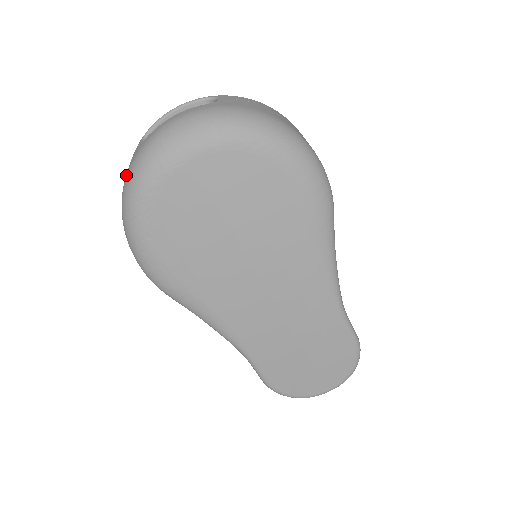
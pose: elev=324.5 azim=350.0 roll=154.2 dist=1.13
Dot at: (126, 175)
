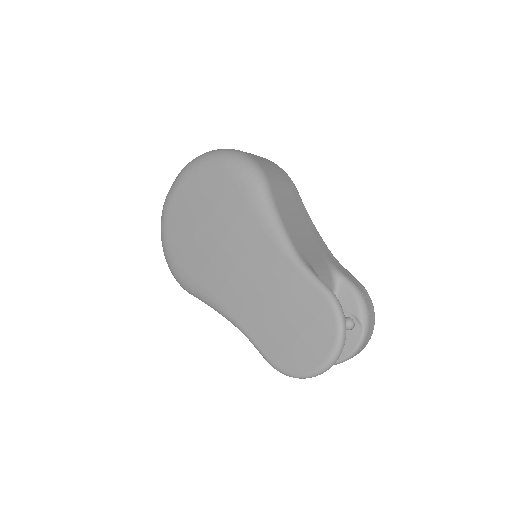
Dot at: occluded
